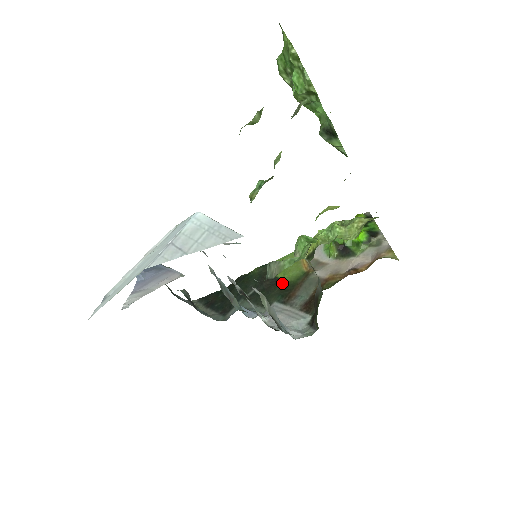
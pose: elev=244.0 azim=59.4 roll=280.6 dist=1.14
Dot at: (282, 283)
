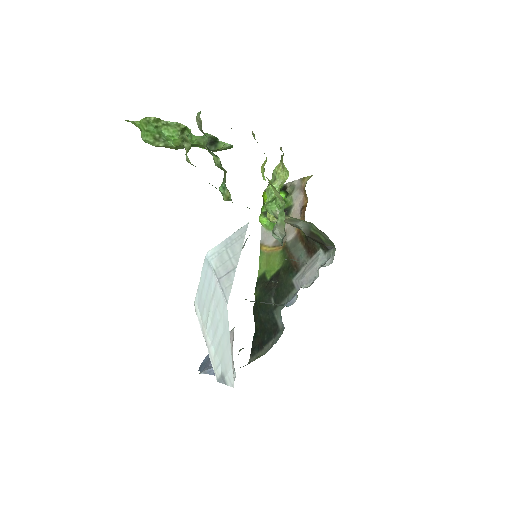
Dot at: (280, 271)
